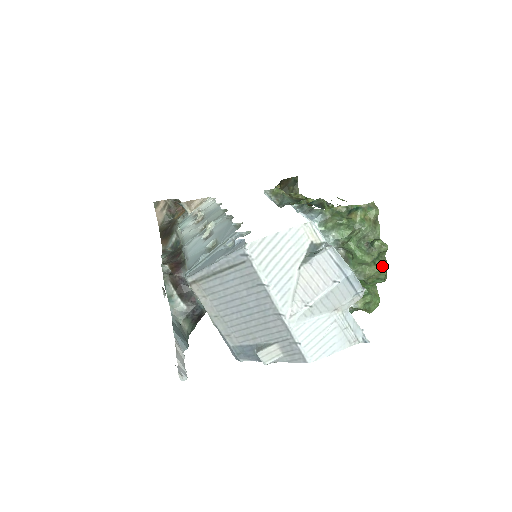
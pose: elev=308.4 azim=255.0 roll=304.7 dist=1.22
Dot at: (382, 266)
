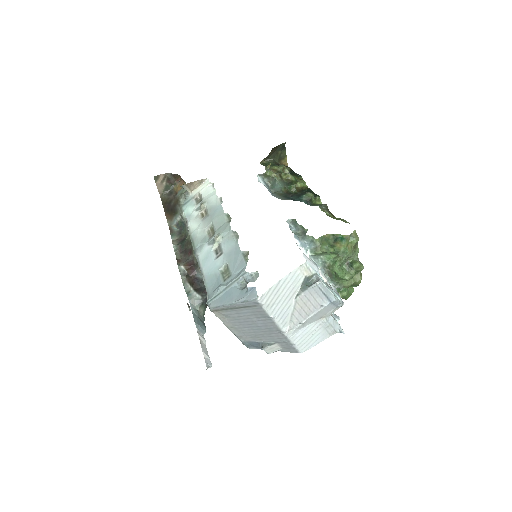
Dot at: (358, 279)
